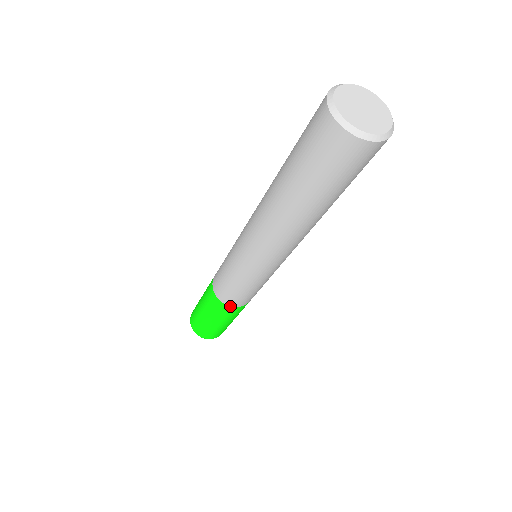
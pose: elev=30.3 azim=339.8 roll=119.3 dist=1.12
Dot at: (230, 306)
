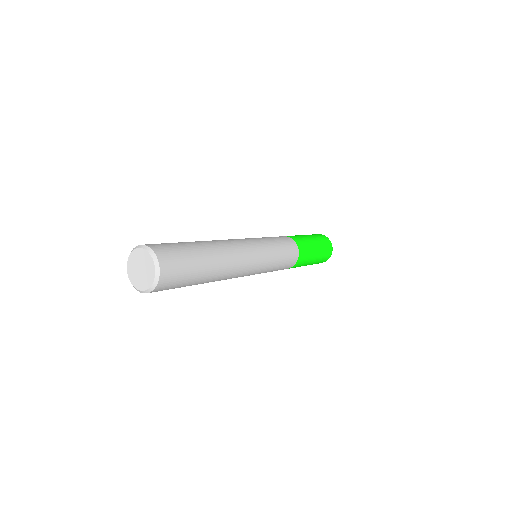
Dot at: (293, 266)
